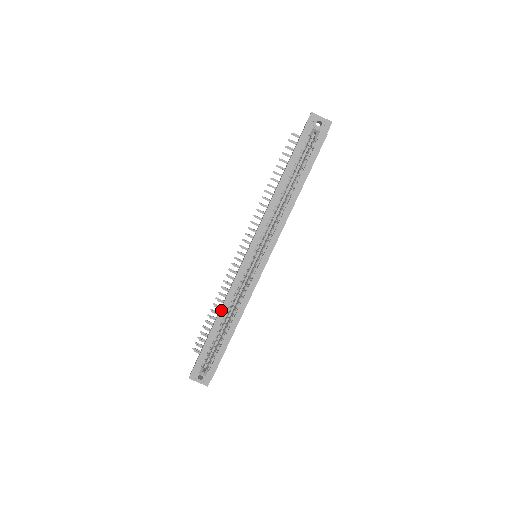
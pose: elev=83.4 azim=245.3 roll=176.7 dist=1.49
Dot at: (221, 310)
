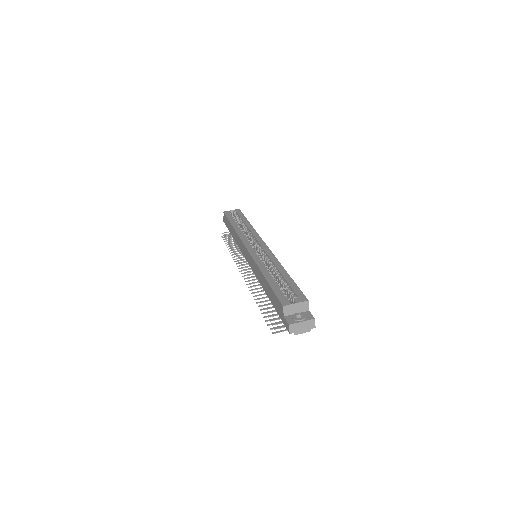
Dot at: (261, 270)
